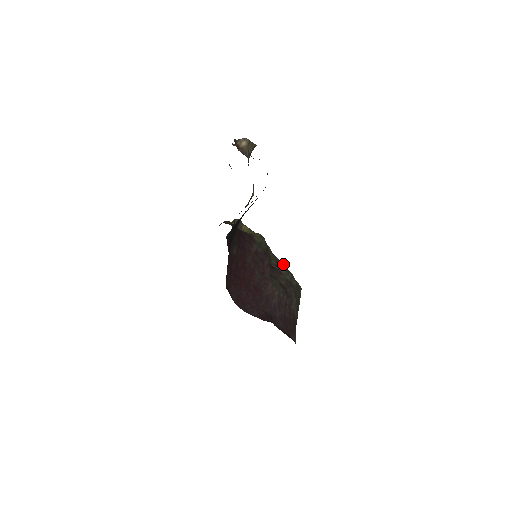
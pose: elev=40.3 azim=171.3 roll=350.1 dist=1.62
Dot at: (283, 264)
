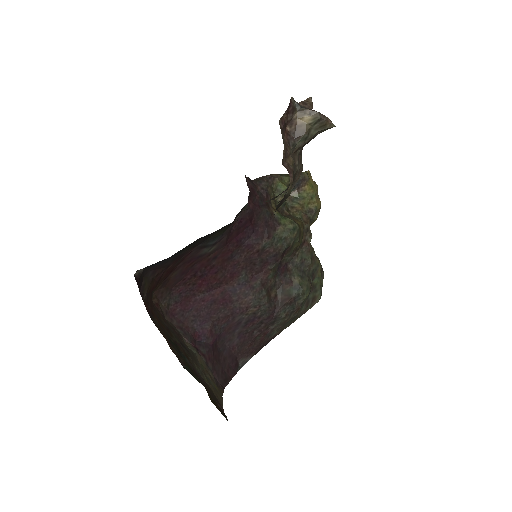
Dot at: (313, 265)
